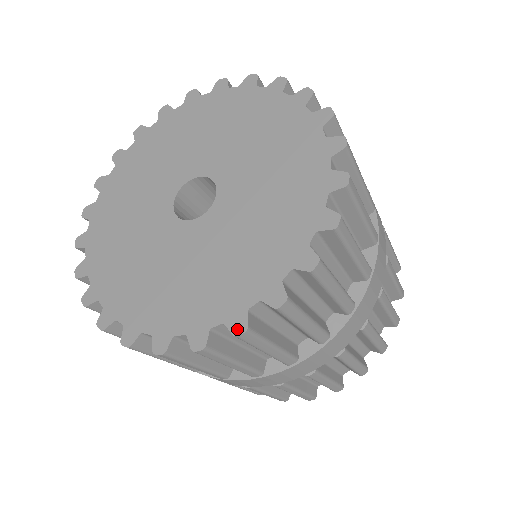
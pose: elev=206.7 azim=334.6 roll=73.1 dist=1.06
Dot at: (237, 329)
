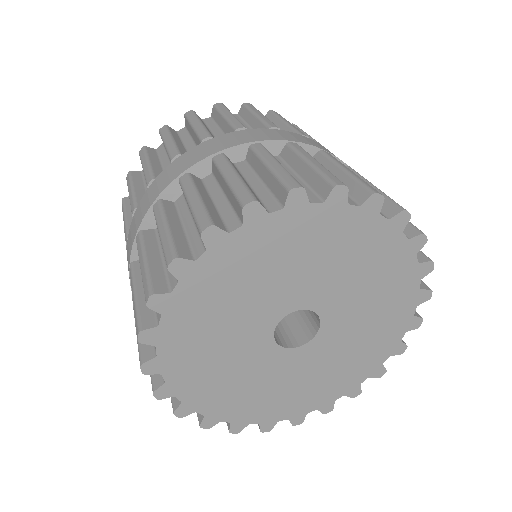
Dot at: (326, 411)
